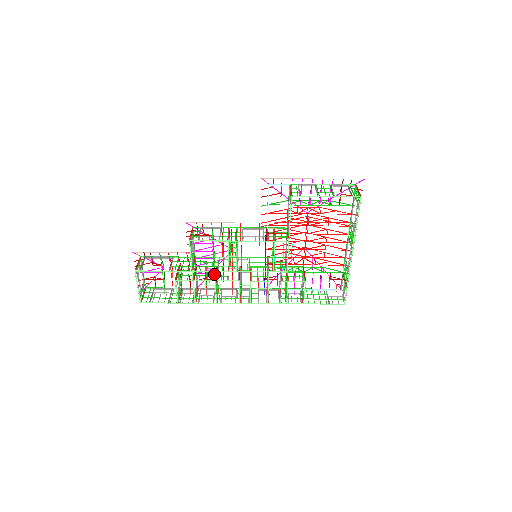
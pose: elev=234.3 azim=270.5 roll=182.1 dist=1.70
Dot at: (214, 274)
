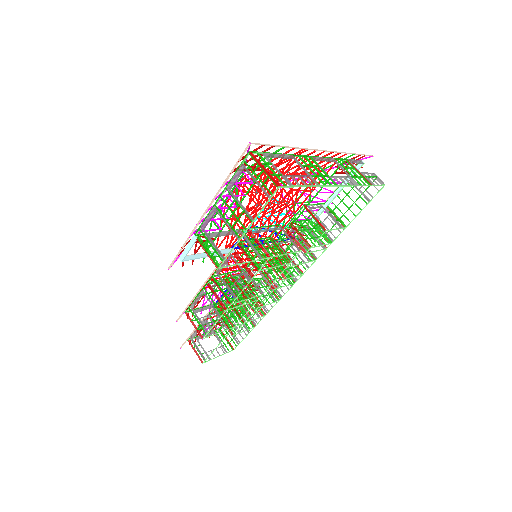
Dot at: occluded
